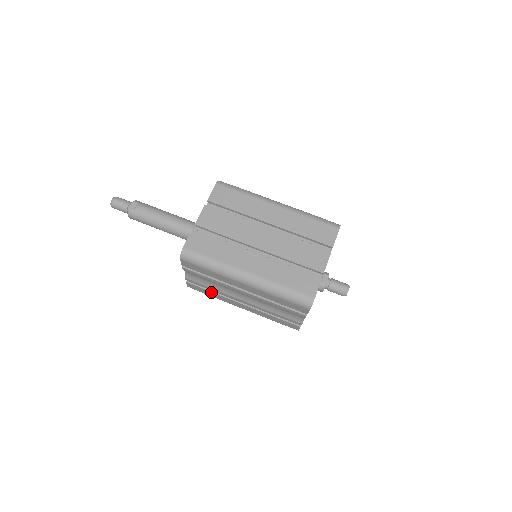
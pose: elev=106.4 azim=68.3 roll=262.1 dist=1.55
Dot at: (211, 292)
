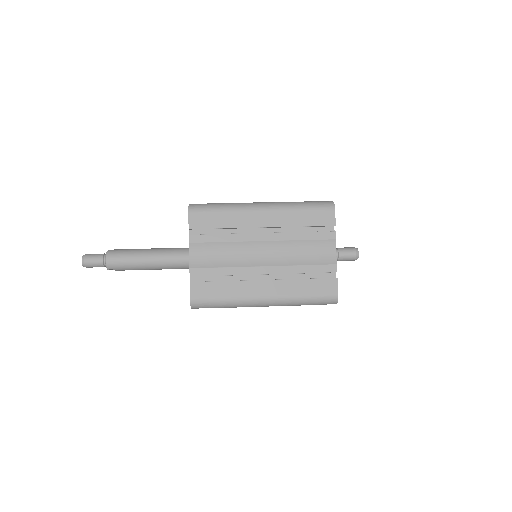
Dot at: (223, 283)
